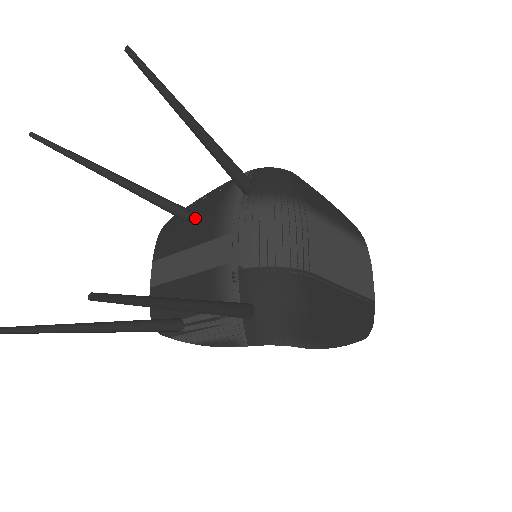
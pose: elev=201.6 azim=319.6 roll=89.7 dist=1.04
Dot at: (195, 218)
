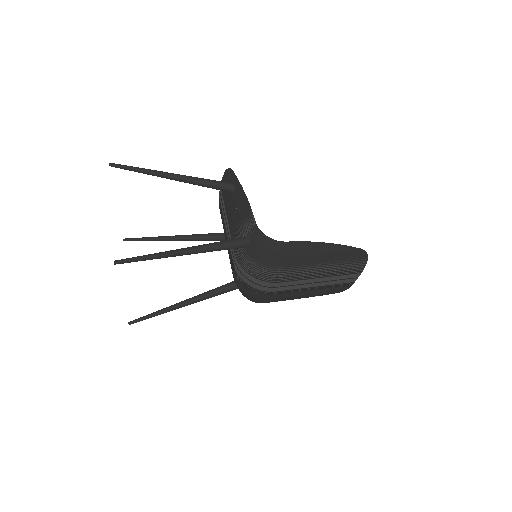
Dot at: (233, 203)
